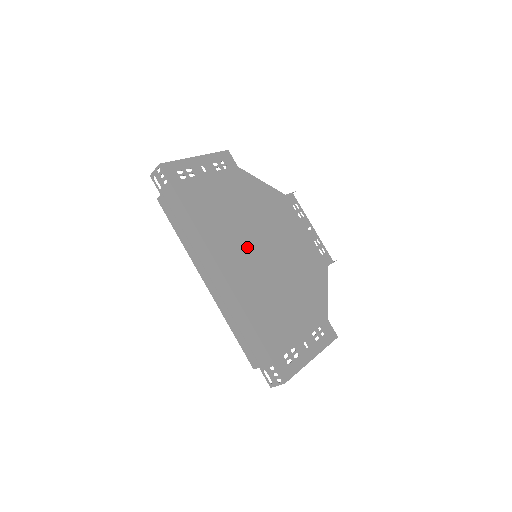
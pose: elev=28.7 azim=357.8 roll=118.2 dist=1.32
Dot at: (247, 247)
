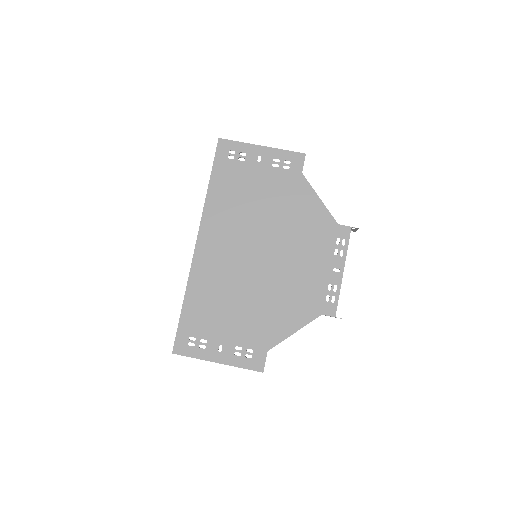
Dot at: (240, 241)
